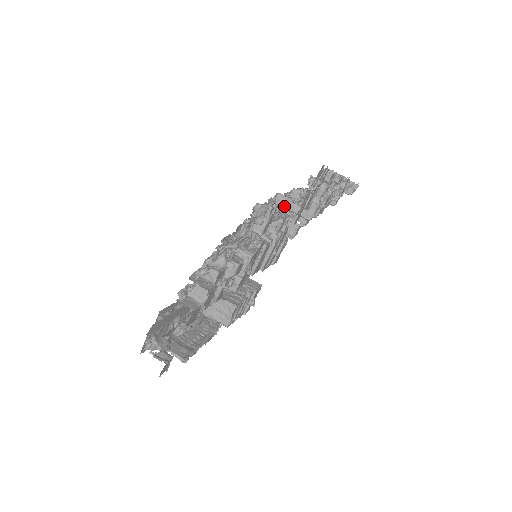
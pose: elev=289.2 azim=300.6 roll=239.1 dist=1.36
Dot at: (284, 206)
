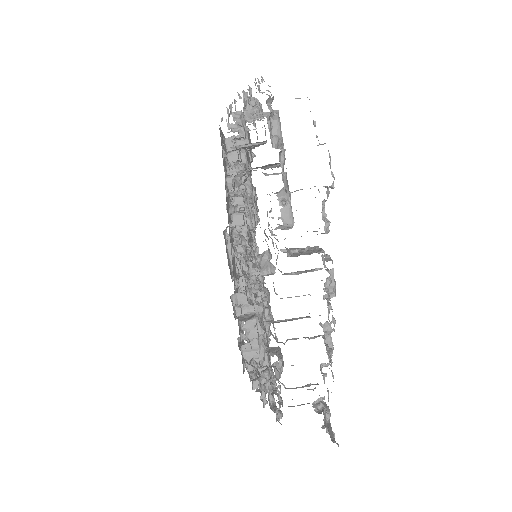
Dot at: occluded
